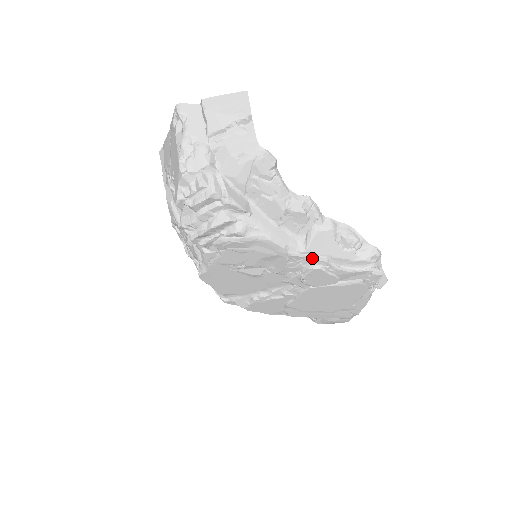
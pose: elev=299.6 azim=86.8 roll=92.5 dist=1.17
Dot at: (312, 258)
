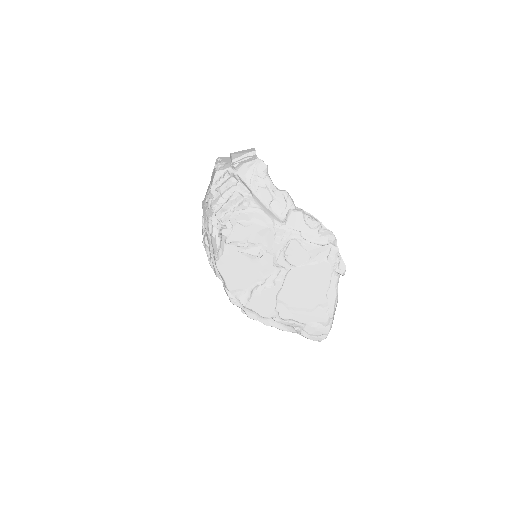
Dot at: (290, 231)
